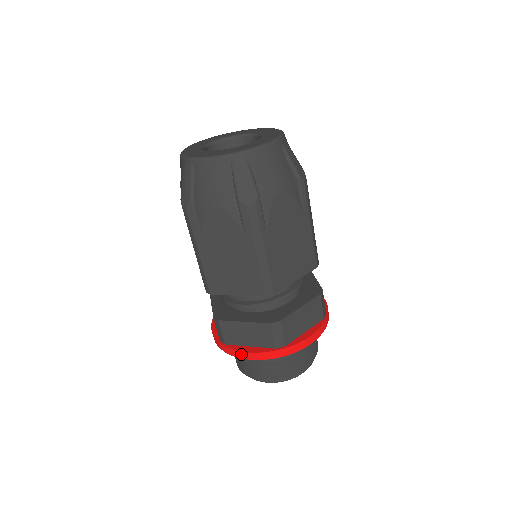
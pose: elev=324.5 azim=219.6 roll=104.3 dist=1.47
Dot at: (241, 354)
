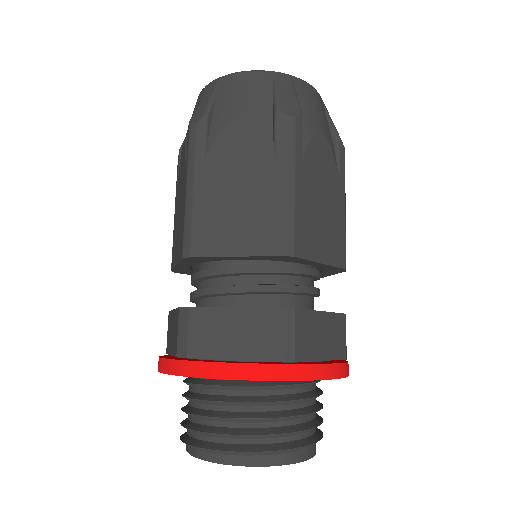
Dot at: occluded
